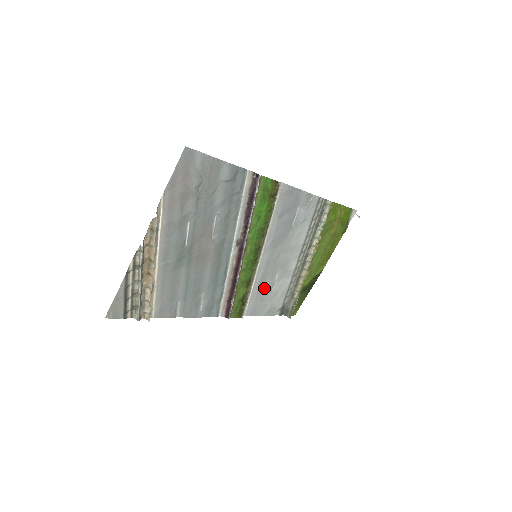
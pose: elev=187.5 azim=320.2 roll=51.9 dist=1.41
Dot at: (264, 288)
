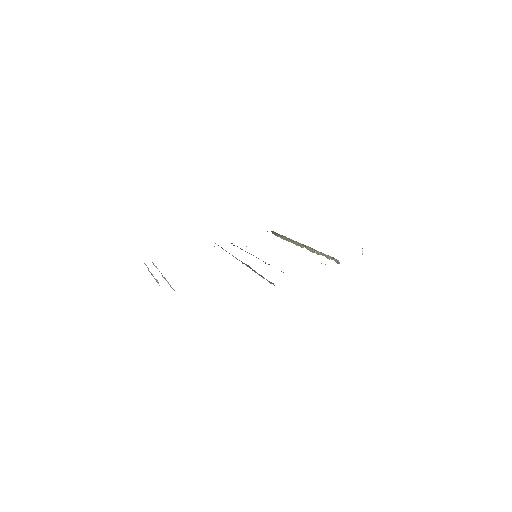
Dot at: occluded
